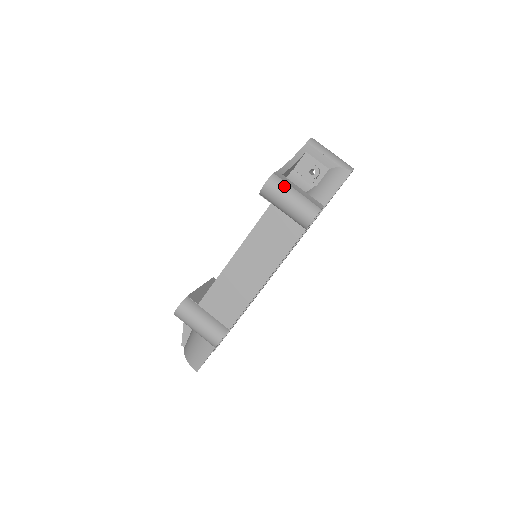
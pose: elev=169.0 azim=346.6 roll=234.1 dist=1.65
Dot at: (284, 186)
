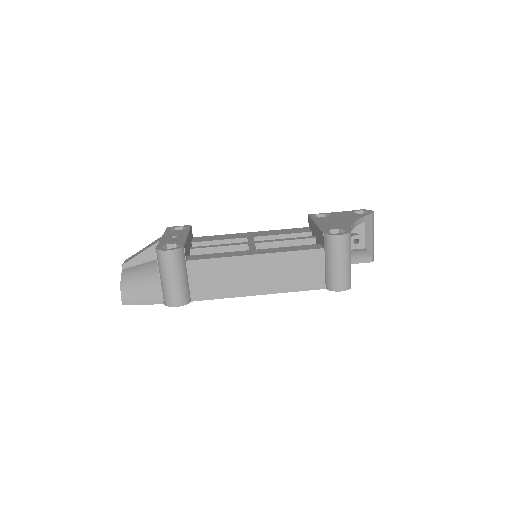
Dot at: (348, 249)
